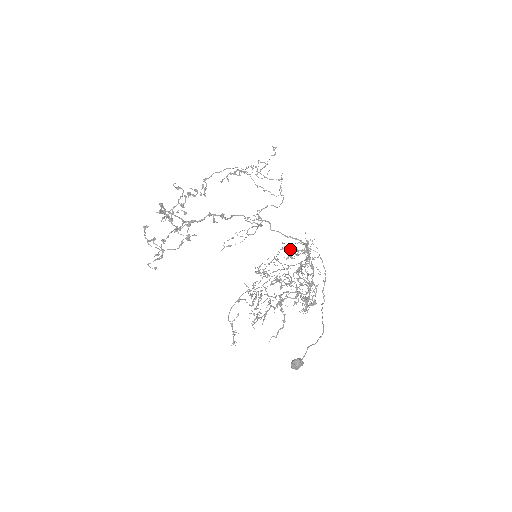
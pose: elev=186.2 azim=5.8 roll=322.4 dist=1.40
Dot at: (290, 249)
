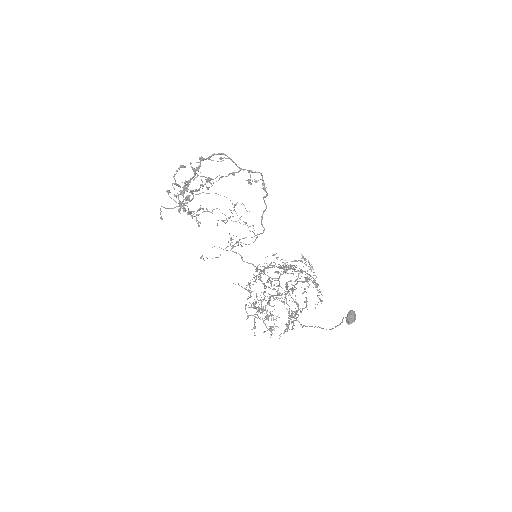
Dot at: occluded
